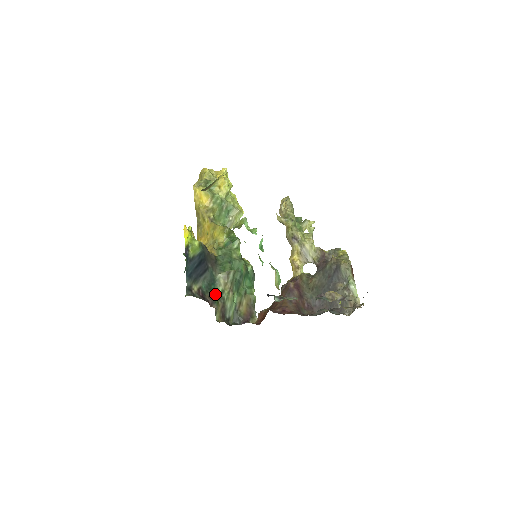
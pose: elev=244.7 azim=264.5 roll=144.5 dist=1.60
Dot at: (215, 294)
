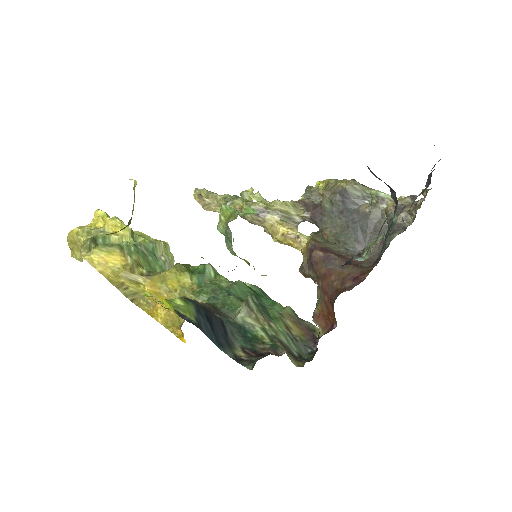
Dot at: (262, 340)
